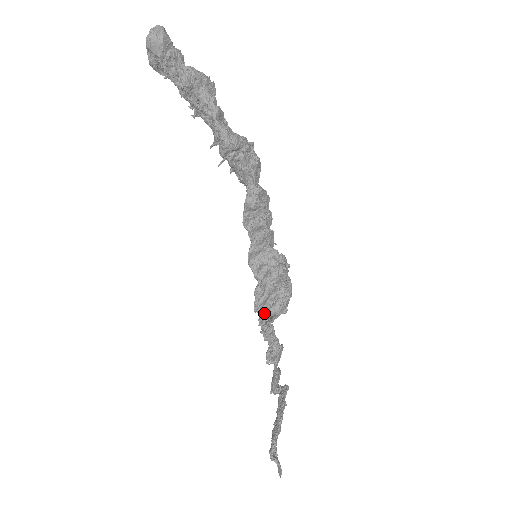
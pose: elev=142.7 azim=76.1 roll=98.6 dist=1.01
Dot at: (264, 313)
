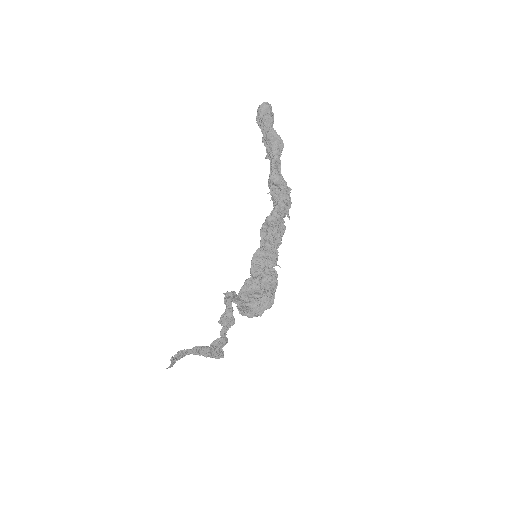
Dot at: (243, 300)
